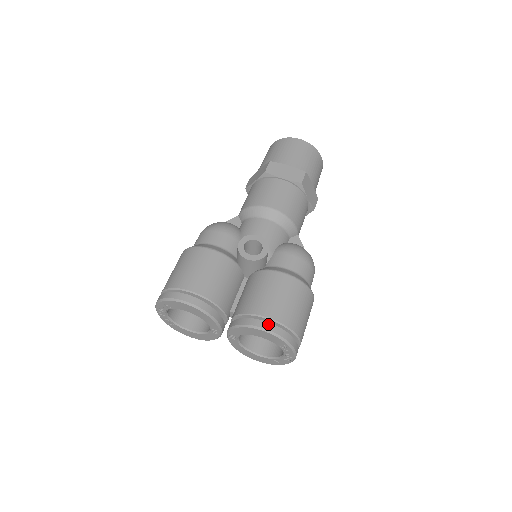
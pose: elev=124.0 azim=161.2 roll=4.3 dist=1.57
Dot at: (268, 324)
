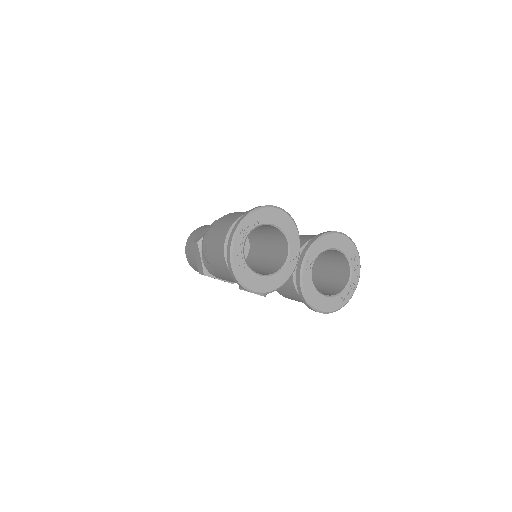
Dot at: occluded
